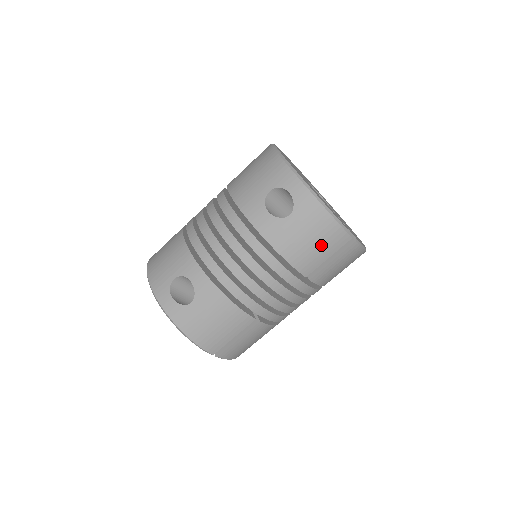
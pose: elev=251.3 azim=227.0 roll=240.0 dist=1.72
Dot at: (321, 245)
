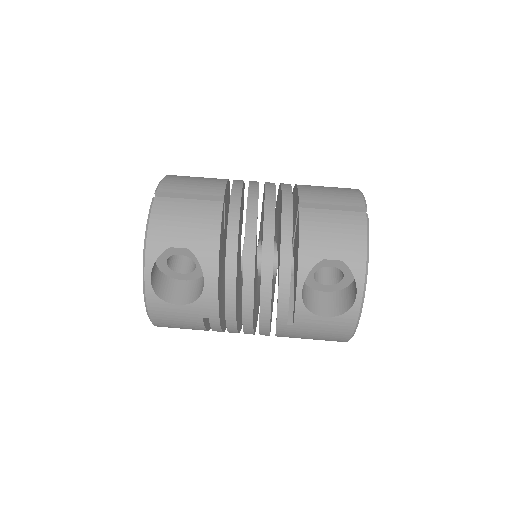
Dot at: (335, 194)
